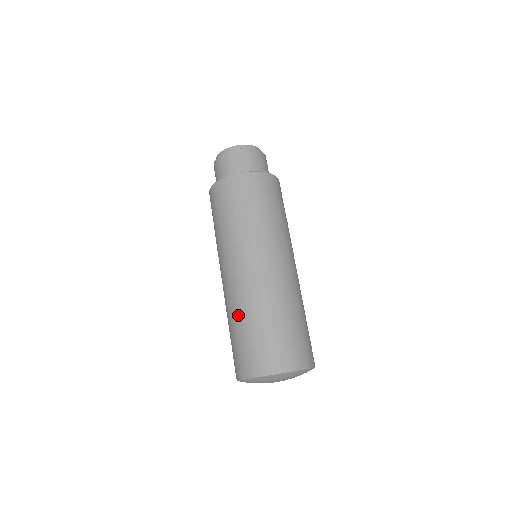
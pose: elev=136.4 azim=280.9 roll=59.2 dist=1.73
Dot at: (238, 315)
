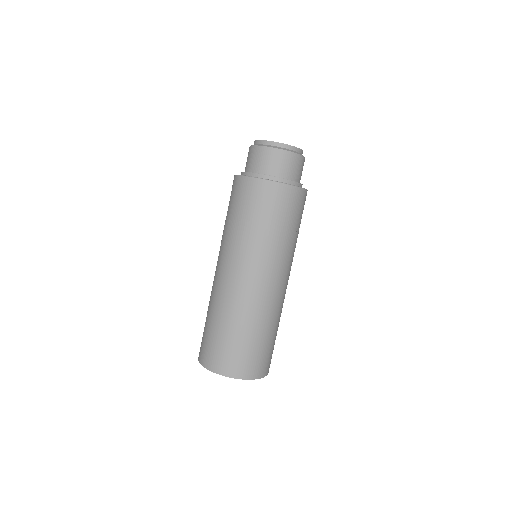
Dot at: occluded
